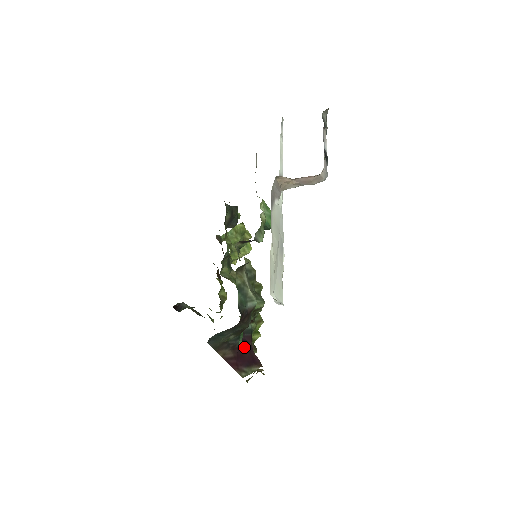
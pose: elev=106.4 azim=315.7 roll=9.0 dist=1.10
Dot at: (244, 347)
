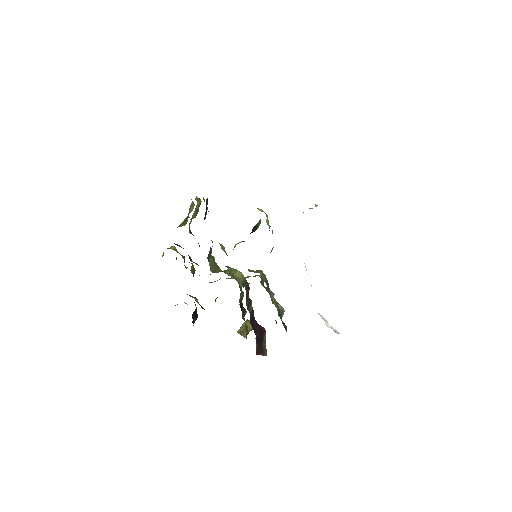
Dot at: (255, 327)
